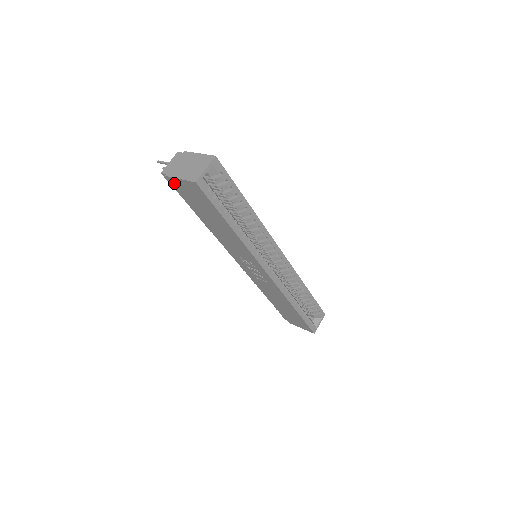
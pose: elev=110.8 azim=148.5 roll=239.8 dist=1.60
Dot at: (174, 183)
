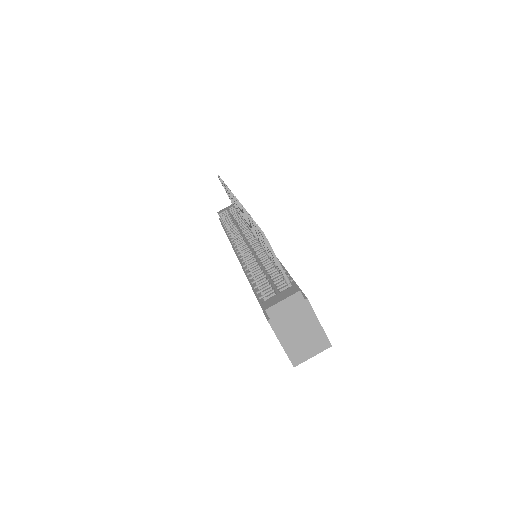
Dot at: occluded
